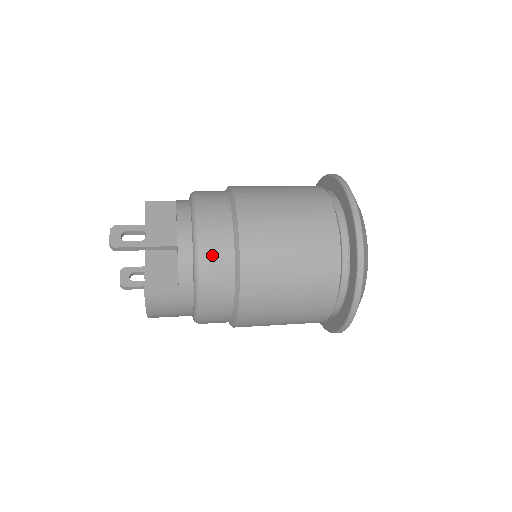
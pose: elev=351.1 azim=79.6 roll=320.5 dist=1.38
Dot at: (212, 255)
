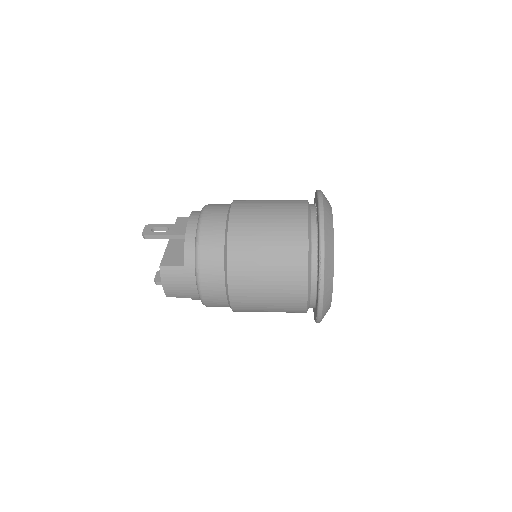
Dot at: (208, 234)
